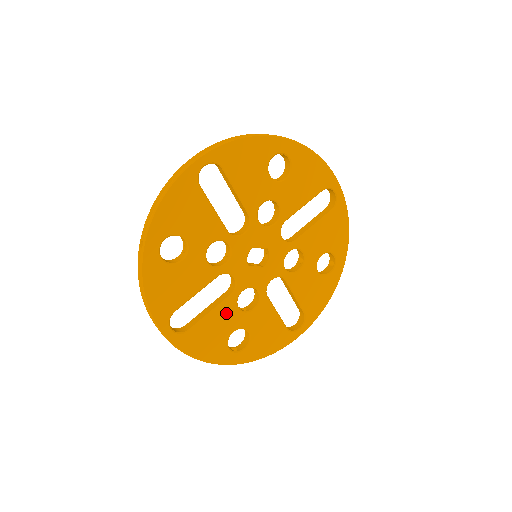
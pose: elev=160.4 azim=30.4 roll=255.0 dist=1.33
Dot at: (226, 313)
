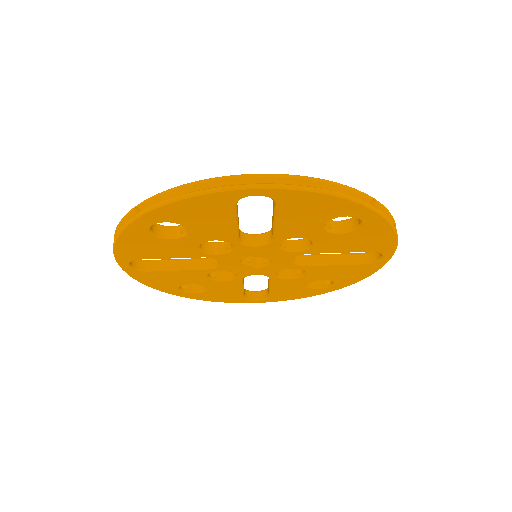
Dot at: (193, 275)
